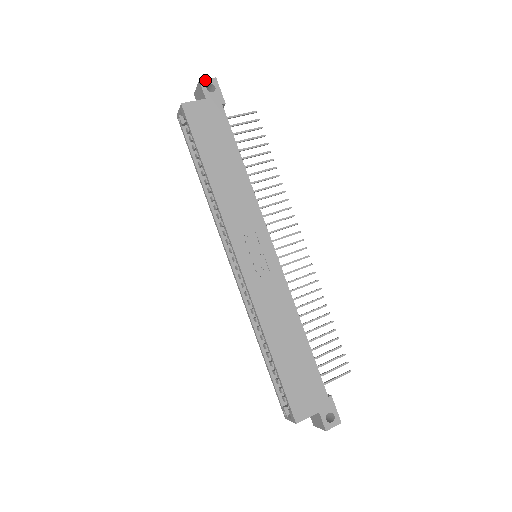
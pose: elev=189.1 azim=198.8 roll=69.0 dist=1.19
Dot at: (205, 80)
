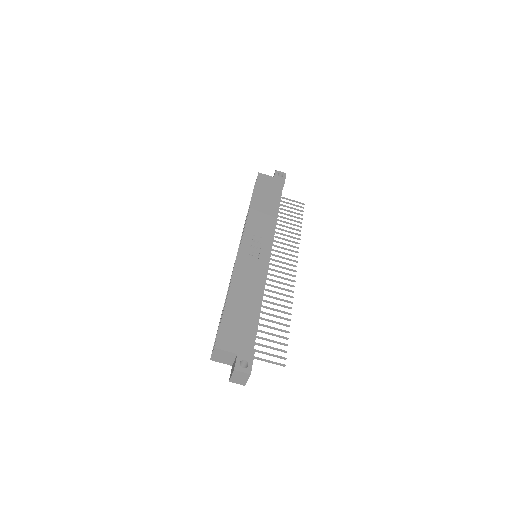
Dot at: (279, 171)
